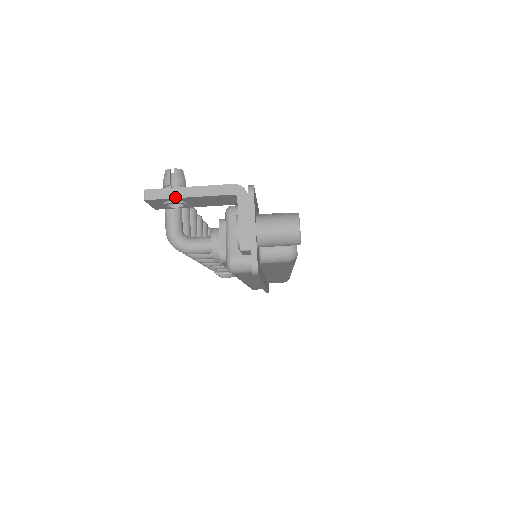
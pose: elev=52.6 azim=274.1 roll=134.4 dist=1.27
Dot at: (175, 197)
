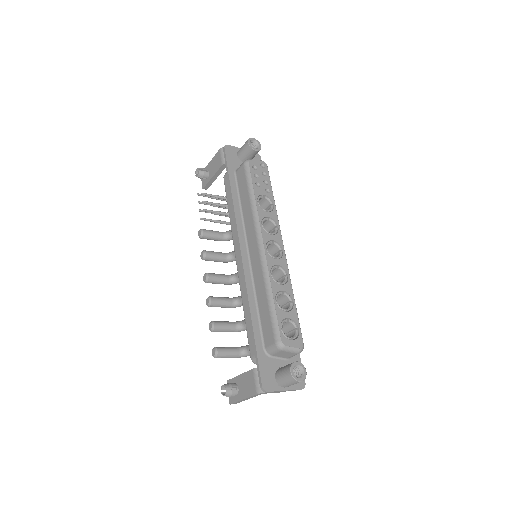
Dot at: occluded
